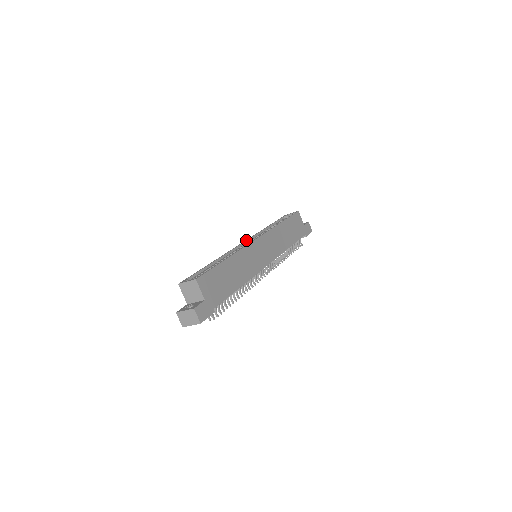
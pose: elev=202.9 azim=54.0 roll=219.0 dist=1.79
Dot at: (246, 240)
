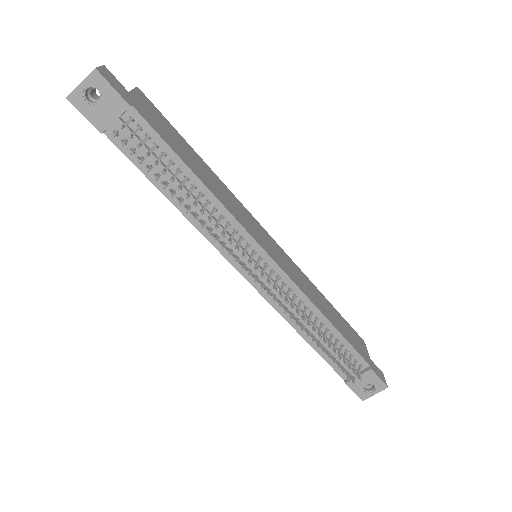
Dot at: occluded
